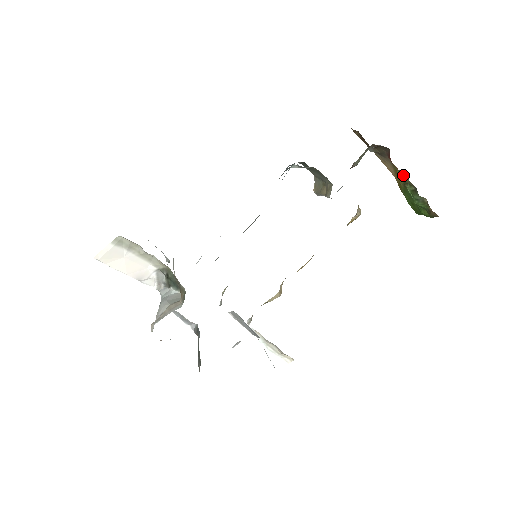
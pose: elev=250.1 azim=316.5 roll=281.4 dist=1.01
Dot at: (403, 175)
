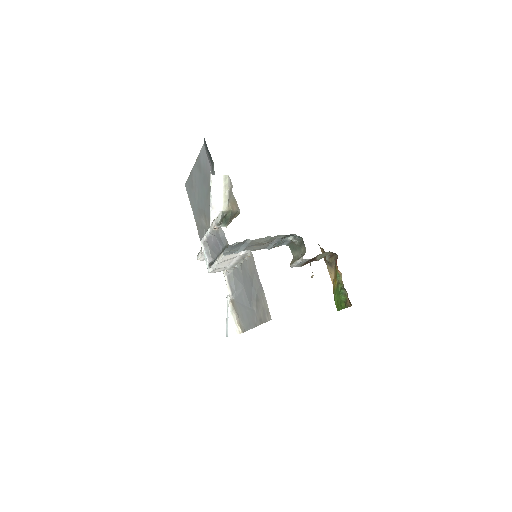
Dot at: (340, 276)
